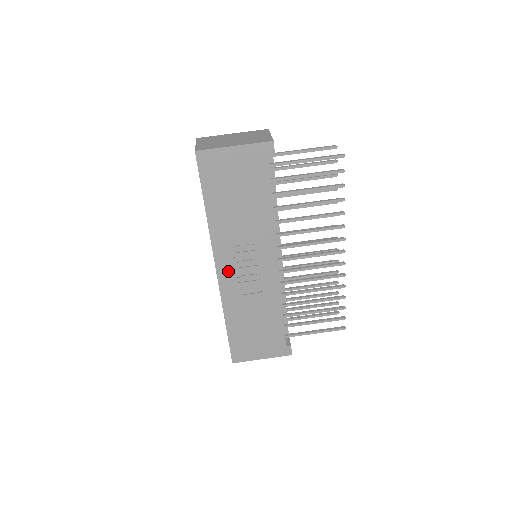
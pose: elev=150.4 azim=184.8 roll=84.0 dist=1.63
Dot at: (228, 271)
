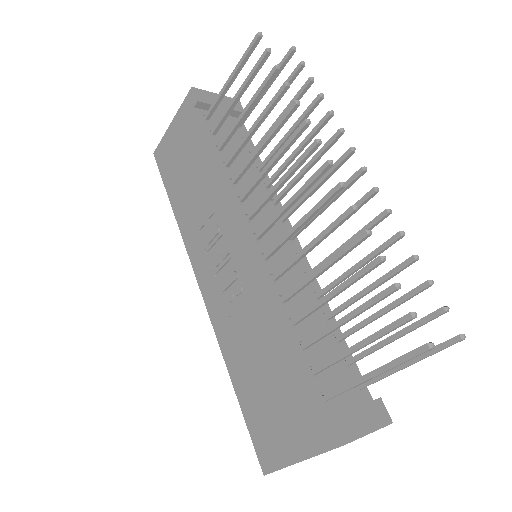
Dot at: (208, 281)
